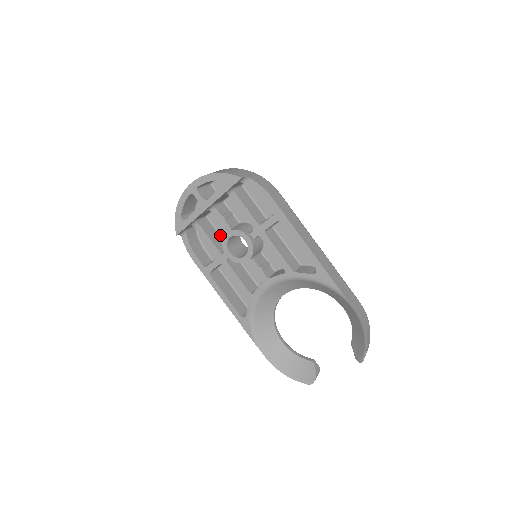
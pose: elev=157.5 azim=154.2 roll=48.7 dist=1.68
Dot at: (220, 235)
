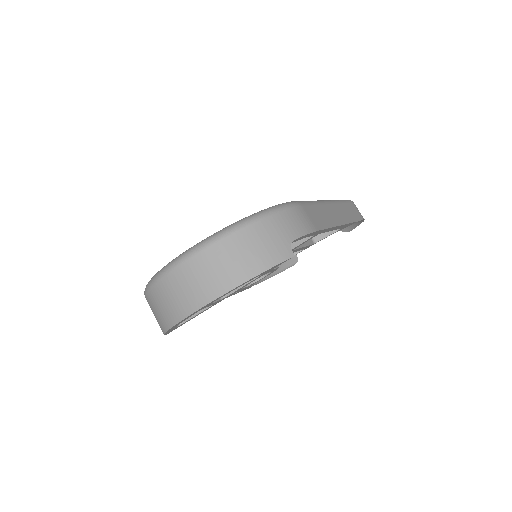
Dot at: occluded
